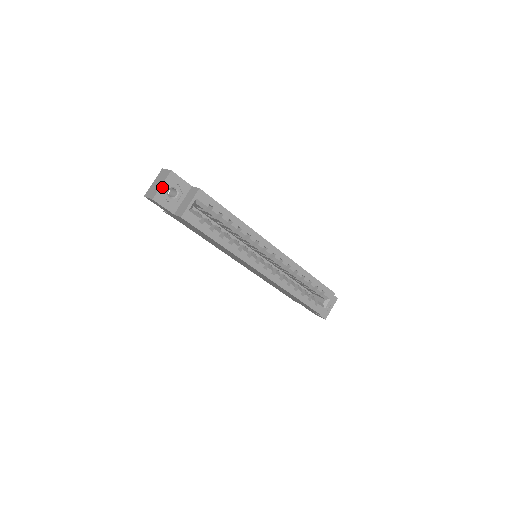
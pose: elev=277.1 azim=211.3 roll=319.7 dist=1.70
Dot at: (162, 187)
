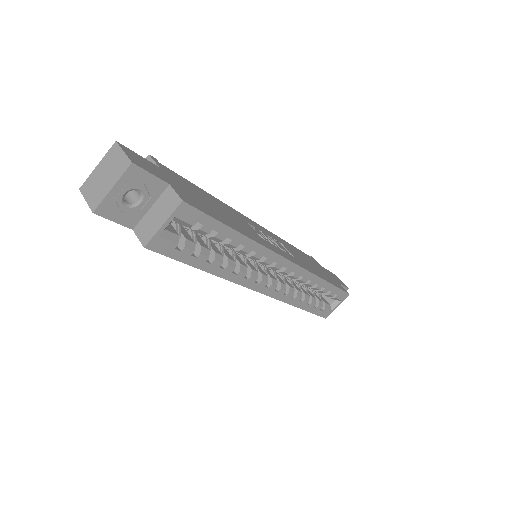
Dot at: (112, 191)
